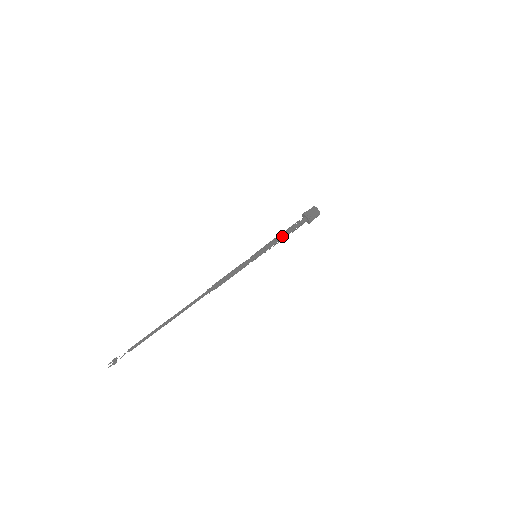
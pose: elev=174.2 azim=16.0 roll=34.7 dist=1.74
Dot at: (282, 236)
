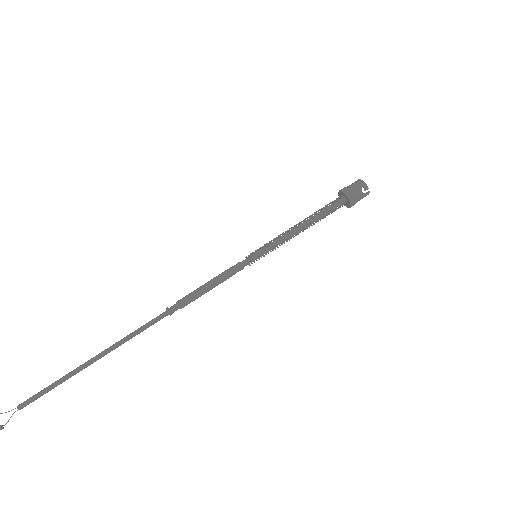
Dot at: (299, 222)
